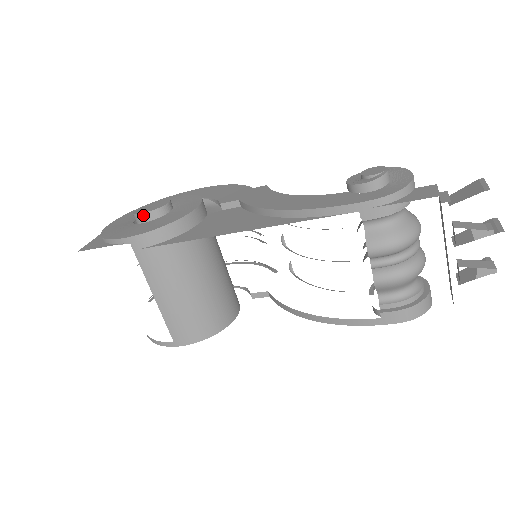
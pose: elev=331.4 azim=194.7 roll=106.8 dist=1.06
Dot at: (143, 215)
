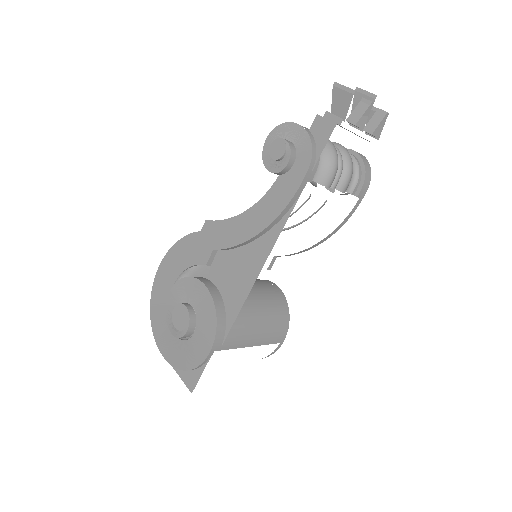
Dot at: (188, 331)
